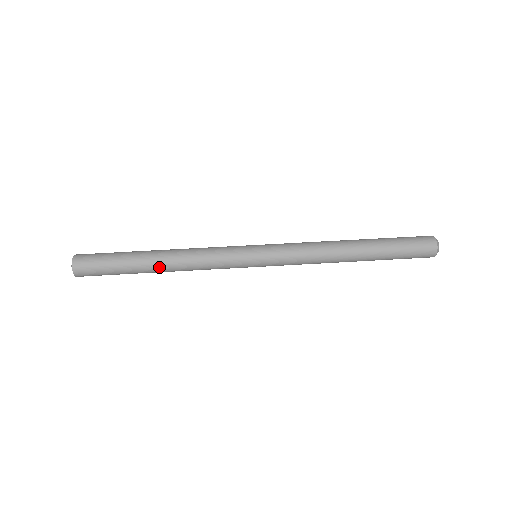
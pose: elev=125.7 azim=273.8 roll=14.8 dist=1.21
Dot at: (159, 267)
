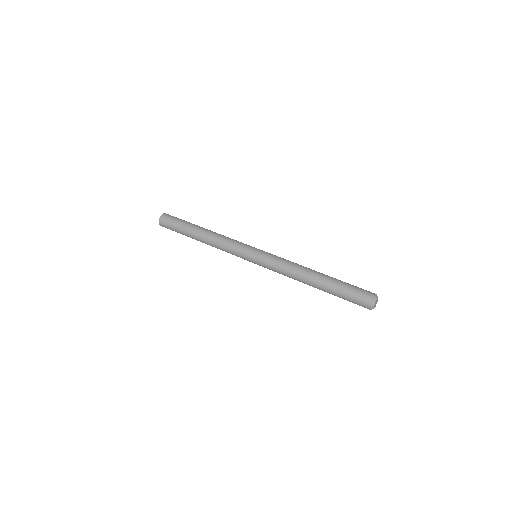
Dot at: (200, 240)
